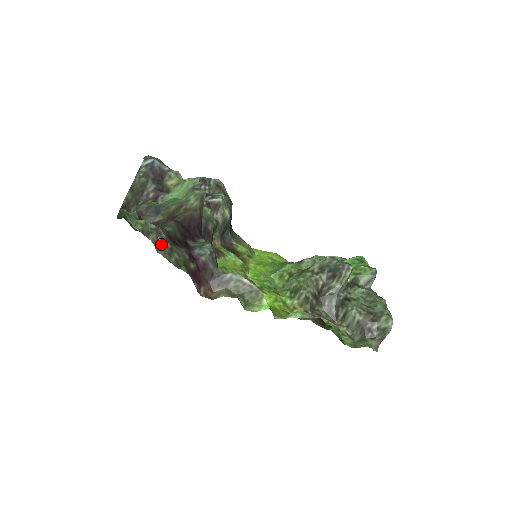
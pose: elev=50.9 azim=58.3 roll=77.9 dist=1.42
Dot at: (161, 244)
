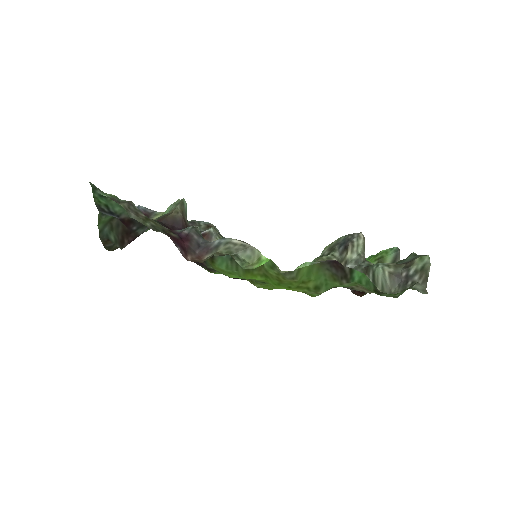
Dot at: (134, 212)
